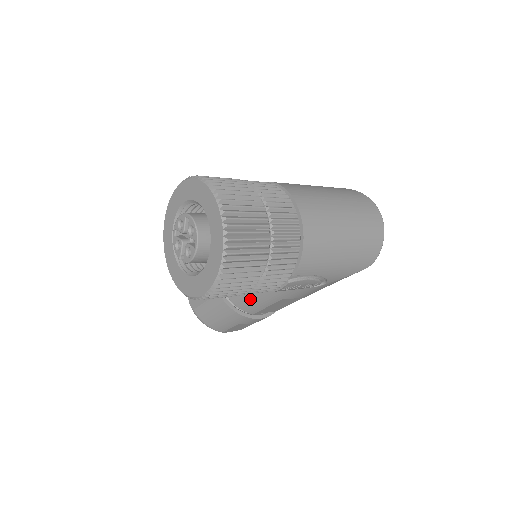
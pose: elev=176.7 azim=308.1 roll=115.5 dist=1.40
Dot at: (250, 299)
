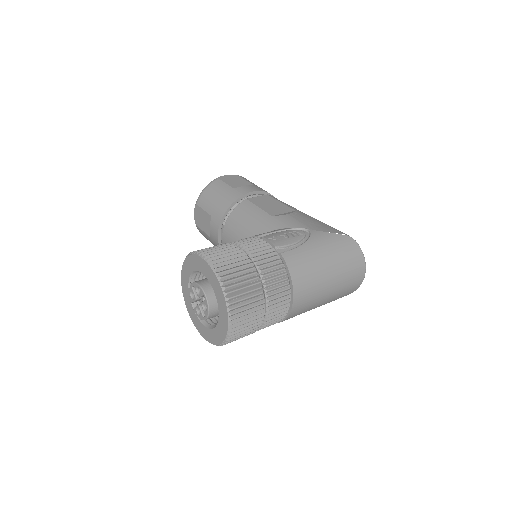
Dot at: occluded
